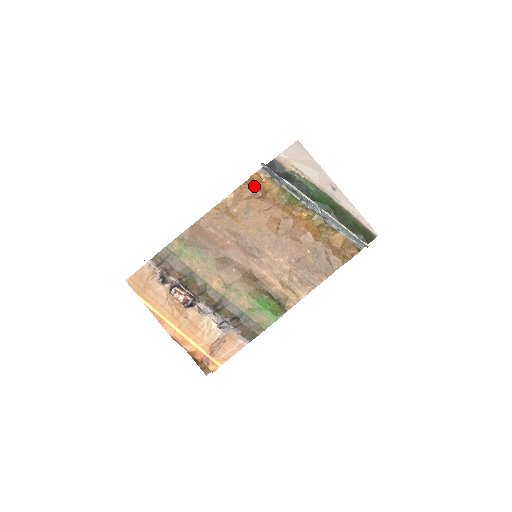
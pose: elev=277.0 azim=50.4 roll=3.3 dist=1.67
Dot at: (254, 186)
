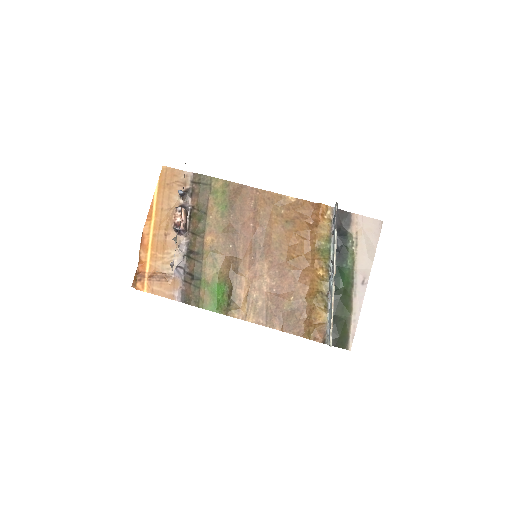
Dot at: (315, 212)
